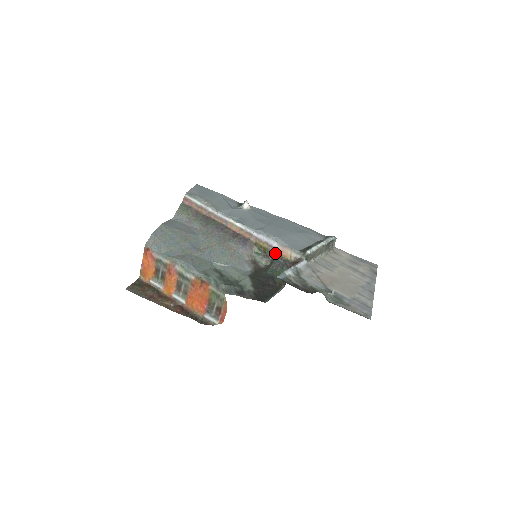
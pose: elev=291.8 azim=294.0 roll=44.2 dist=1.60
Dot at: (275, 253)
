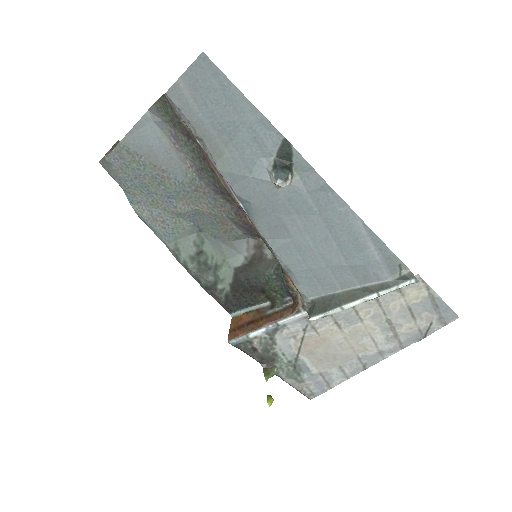
Dot at: (283, 271)
